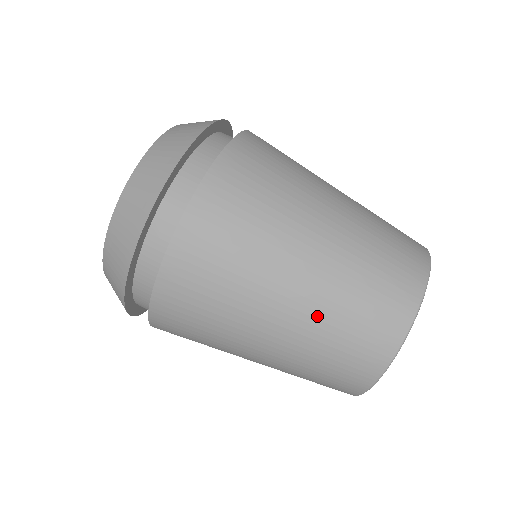
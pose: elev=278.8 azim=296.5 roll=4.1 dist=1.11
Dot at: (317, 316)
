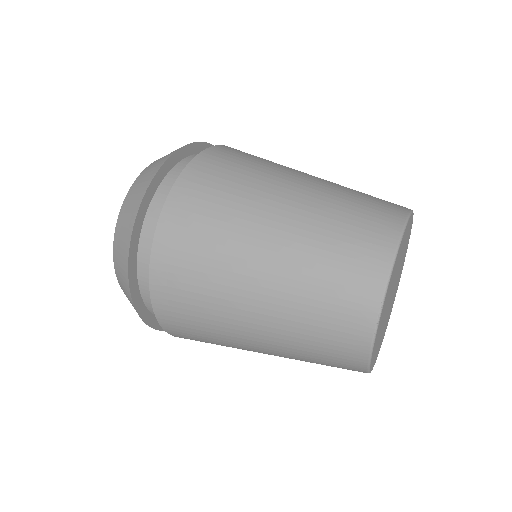
Dot at: (304, 242)
